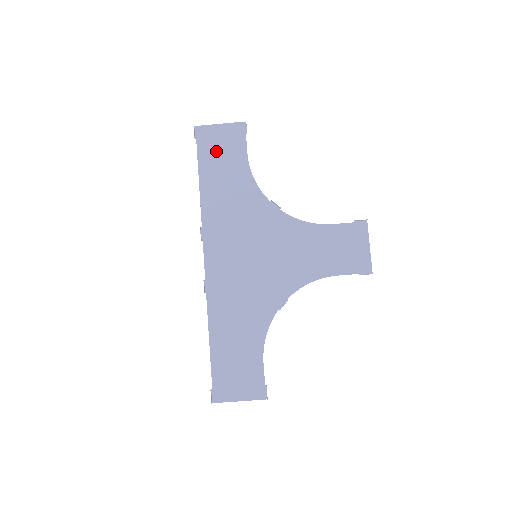
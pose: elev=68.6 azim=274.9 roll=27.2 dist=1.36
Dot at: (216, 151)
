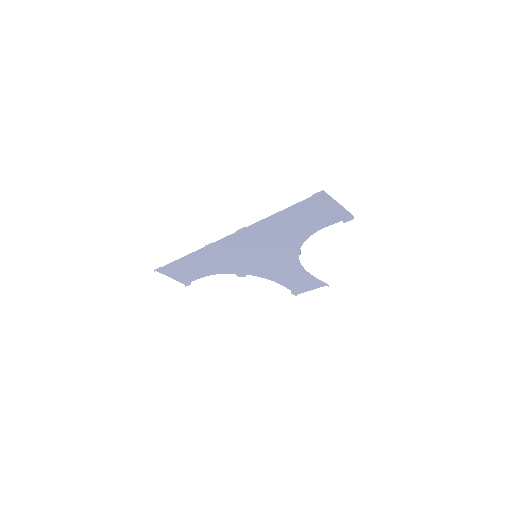
Dot at: (312, 211)
